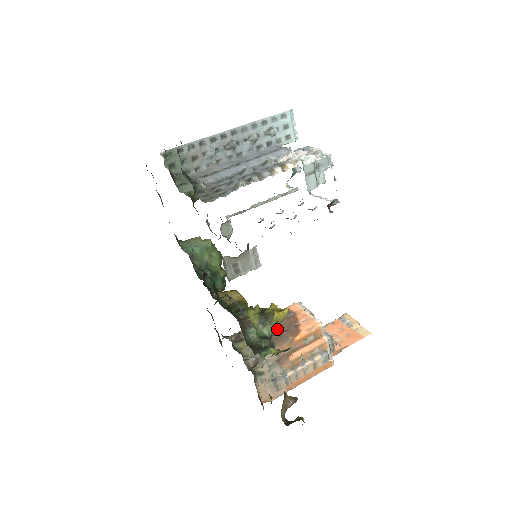
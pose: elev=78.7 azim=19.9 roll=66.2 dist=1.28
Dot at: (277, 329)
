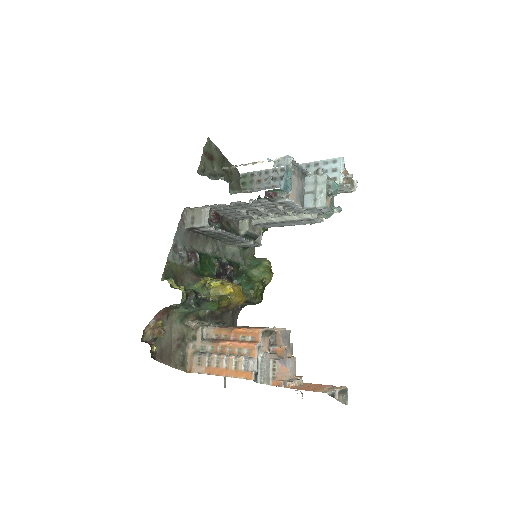
Dot at: (242, 326)
